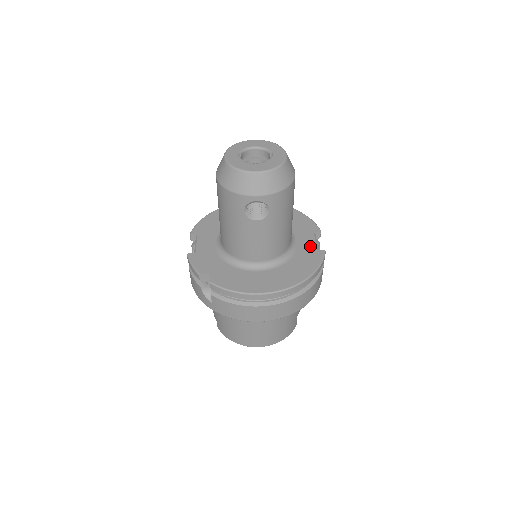
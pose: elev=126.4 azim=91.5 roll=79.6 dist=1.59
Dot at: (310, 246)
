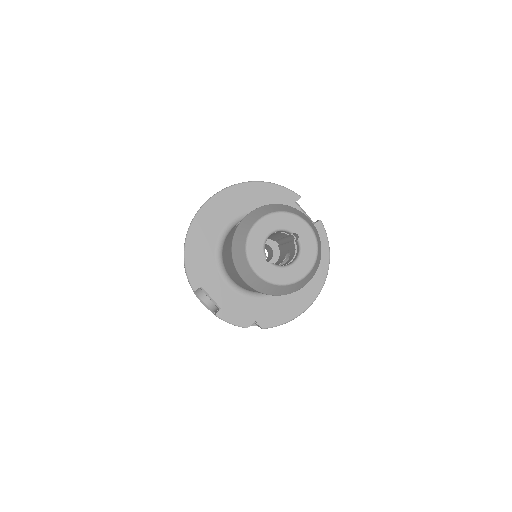
Dot at: occluded
